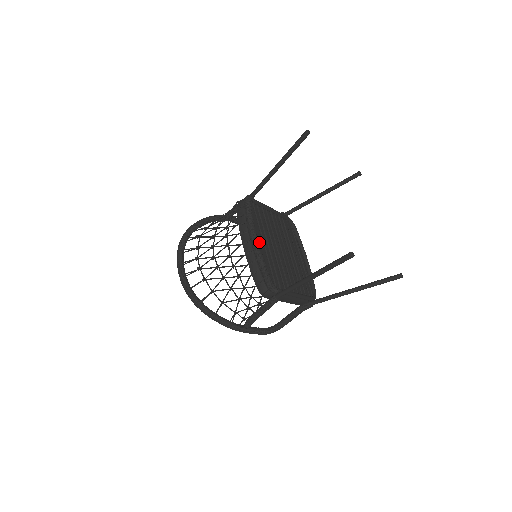
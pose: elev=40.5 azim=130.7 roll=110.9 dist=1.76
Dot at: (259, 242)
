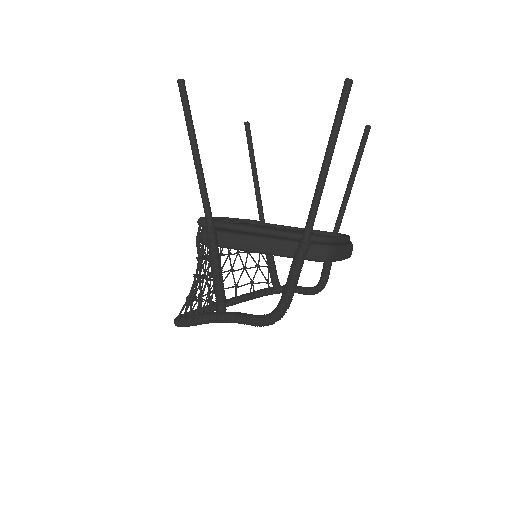
Dot at: occluded
